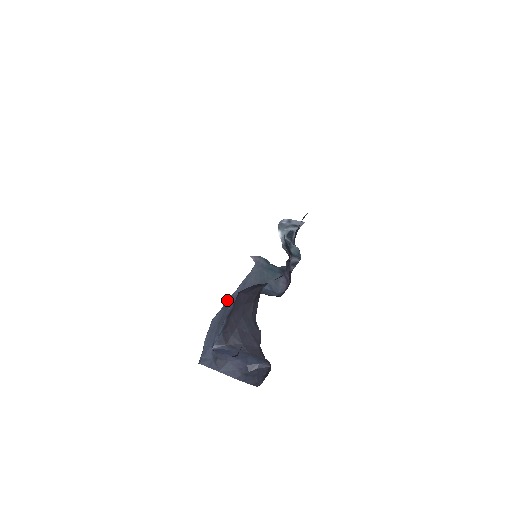
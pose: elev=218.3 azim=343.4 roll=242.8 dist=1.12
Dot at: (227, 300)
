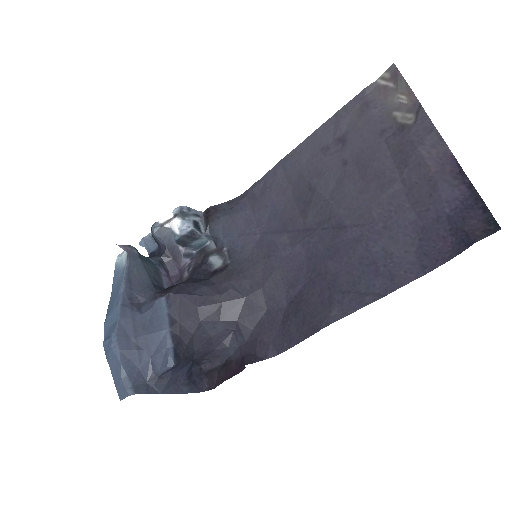
Dot at: (121, 305)
